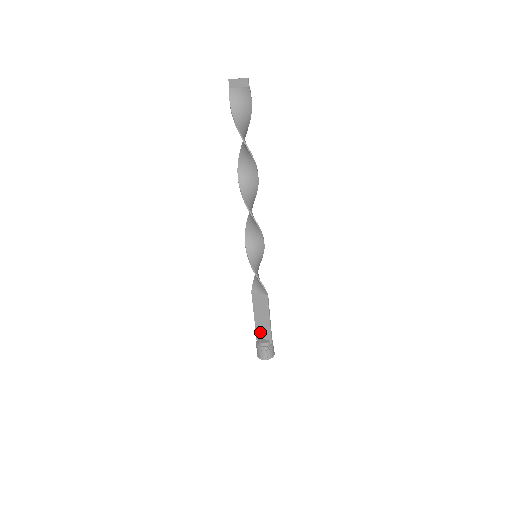
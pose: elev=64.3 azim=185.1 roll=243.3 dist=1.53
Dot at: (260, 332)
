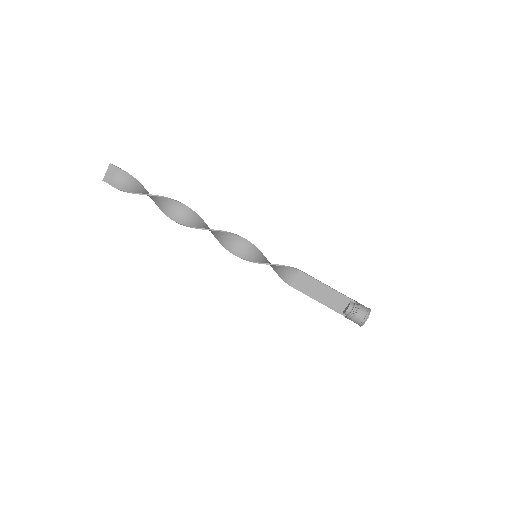
Dot at: (336, 306)
